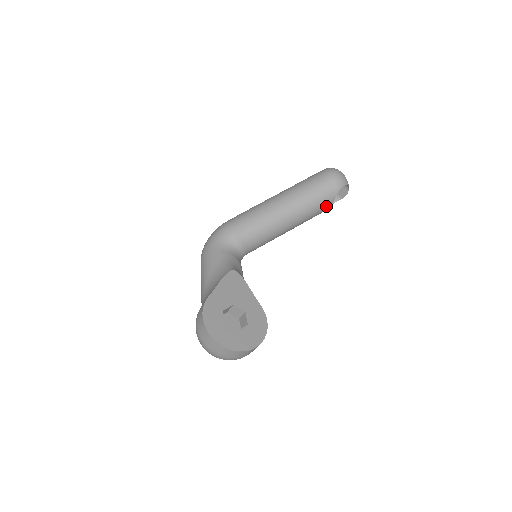
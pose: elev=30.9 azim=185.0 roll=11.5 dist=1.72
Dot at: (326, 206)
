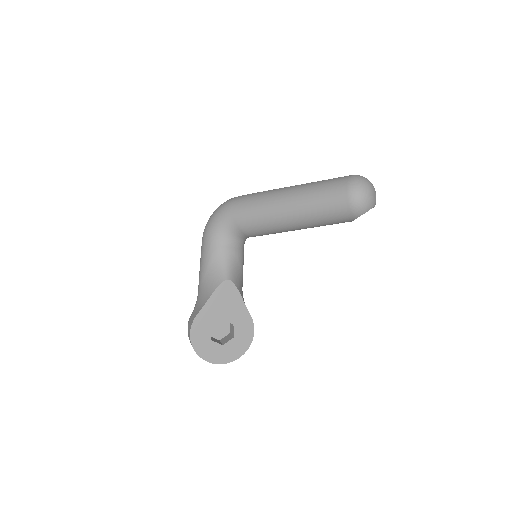
Dot at: (342, 222)
